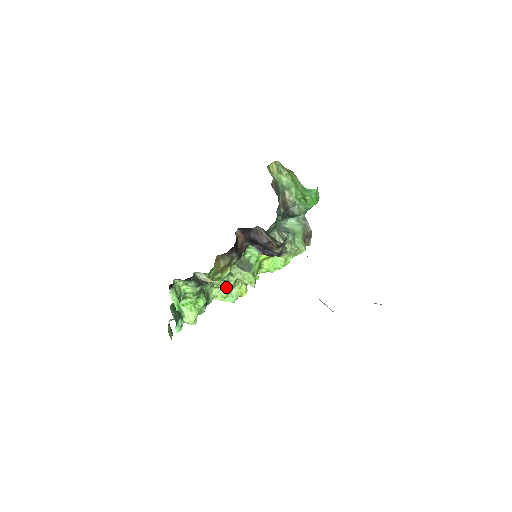
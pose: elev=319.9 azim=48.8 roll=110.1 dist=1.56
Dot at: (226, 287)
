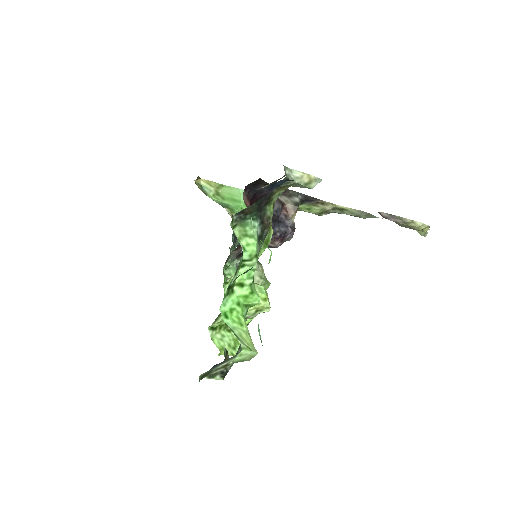
Dot at: occluded
